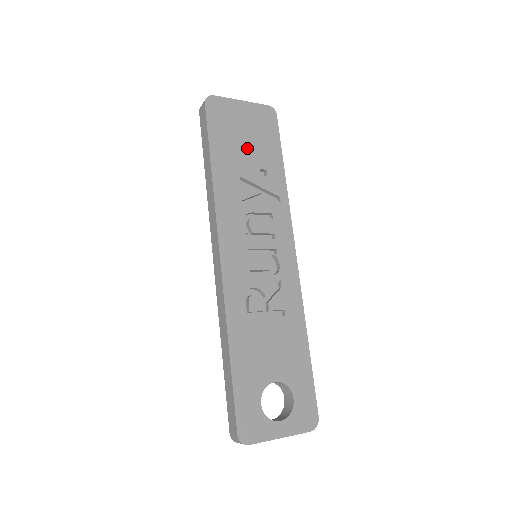
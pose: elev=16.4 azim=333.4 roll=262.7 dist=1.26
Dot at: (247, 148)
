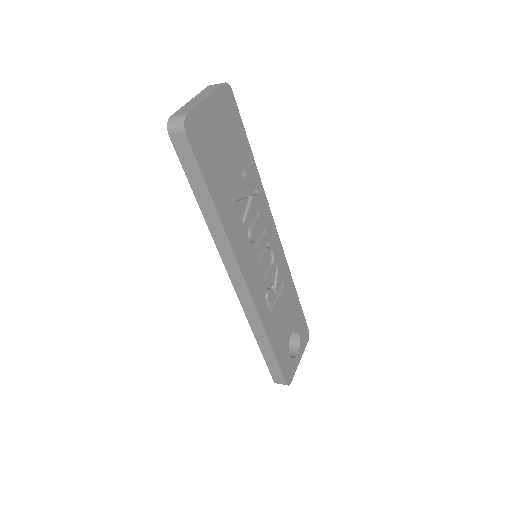
Dot at: (228, 158)
